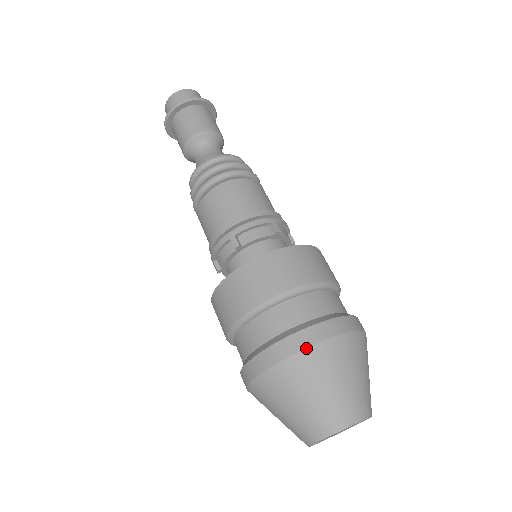
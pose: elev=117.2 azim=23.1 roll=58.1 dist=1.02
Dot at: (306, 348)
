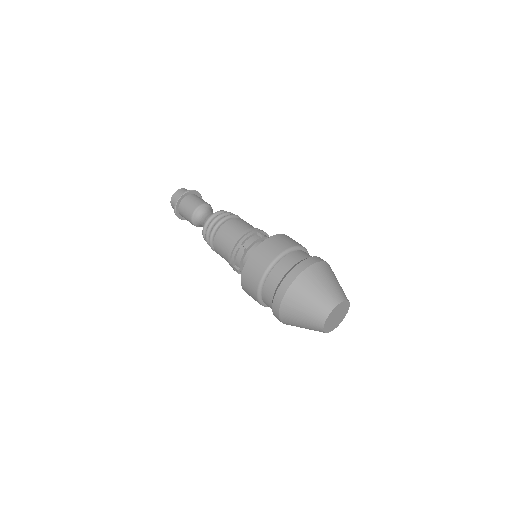
Dot at: (299, 274)
